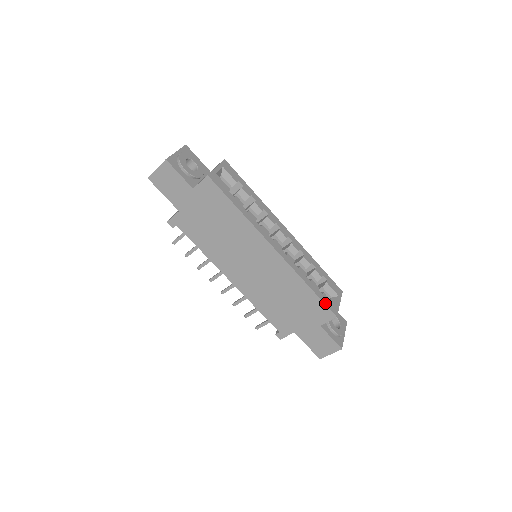
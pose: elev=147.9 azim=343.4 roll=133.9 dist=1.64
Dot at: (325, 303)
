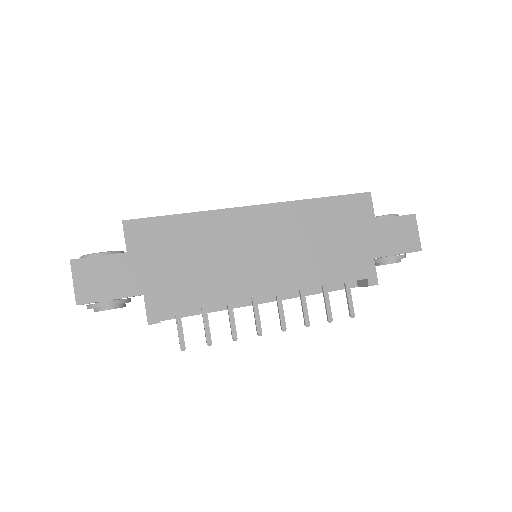
Dot at: (347, 195)
